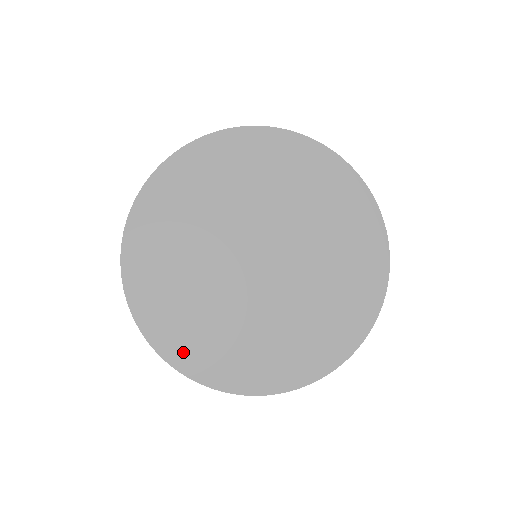
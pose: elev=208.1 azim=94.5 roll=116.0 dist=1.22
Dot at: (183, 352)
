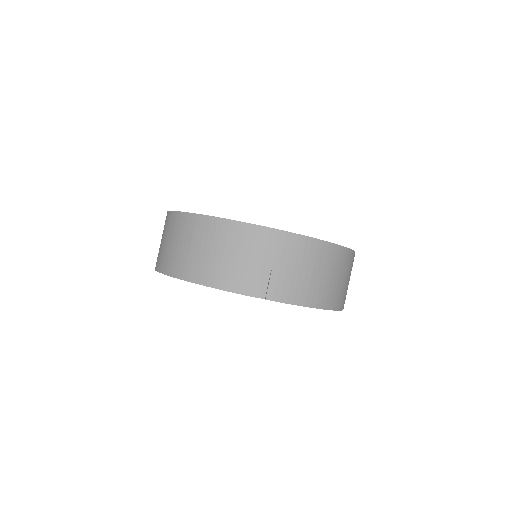
Dot at: occluded
